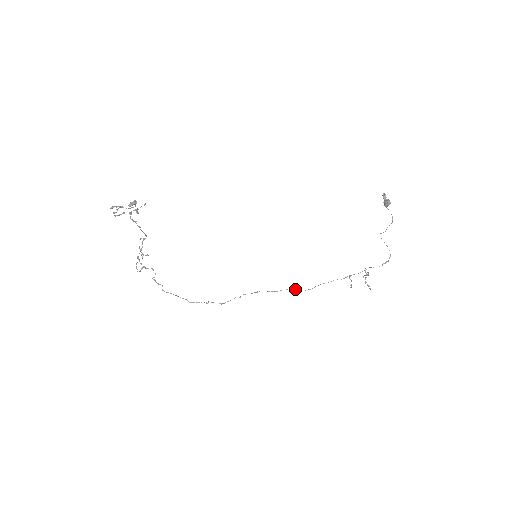
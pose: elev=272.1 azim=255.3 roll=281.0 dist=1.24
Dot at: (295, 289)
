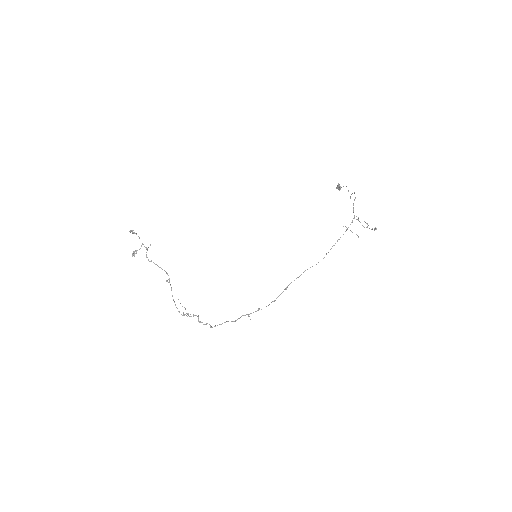
Dot at: (312, 266)
